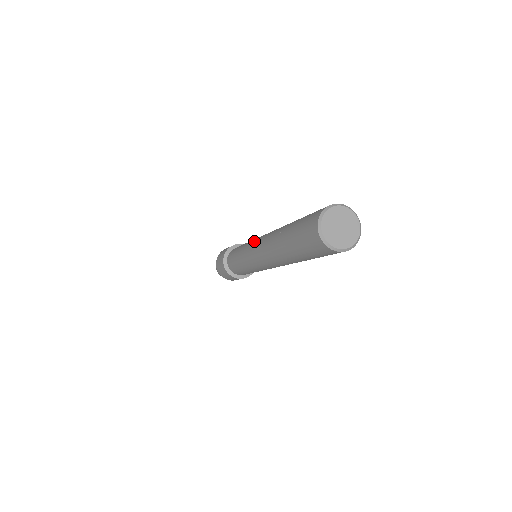
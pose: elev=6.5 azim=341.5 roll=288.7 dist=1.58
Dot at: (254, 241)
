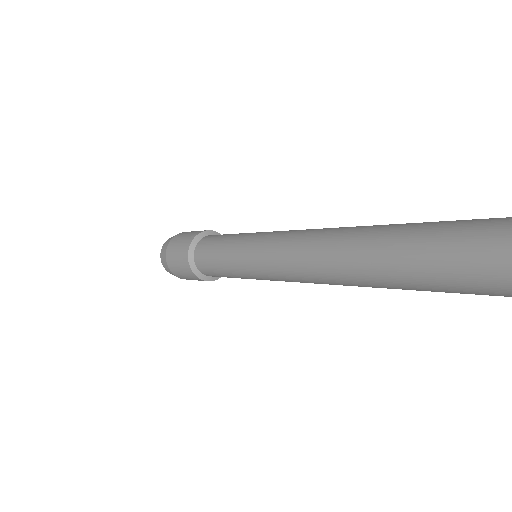
Dot at: (271, 252)
